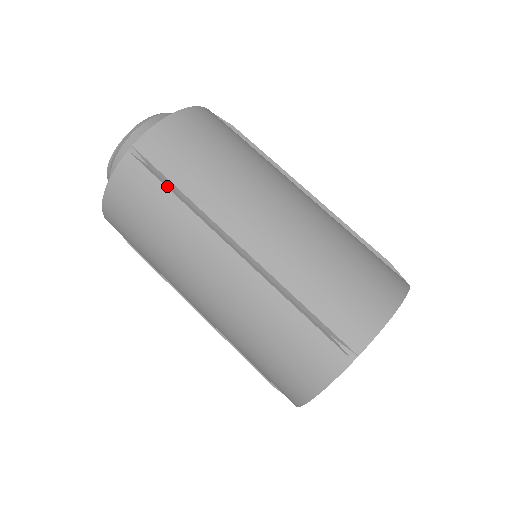
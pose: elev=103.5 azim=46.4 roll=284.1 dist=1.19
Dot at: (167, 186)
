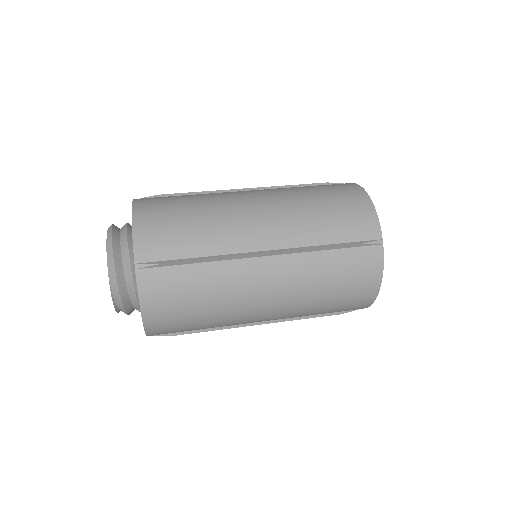
Dot at: (186, 263)
